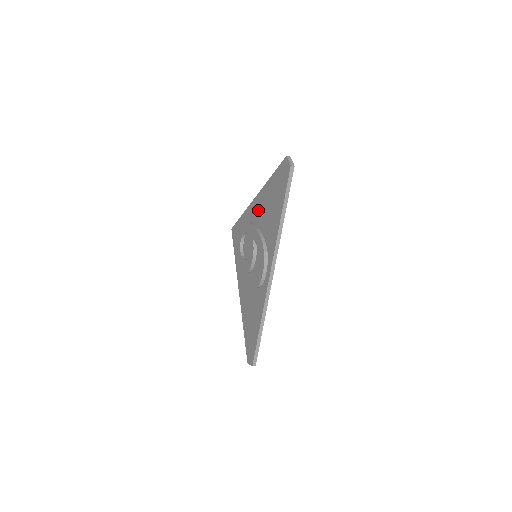
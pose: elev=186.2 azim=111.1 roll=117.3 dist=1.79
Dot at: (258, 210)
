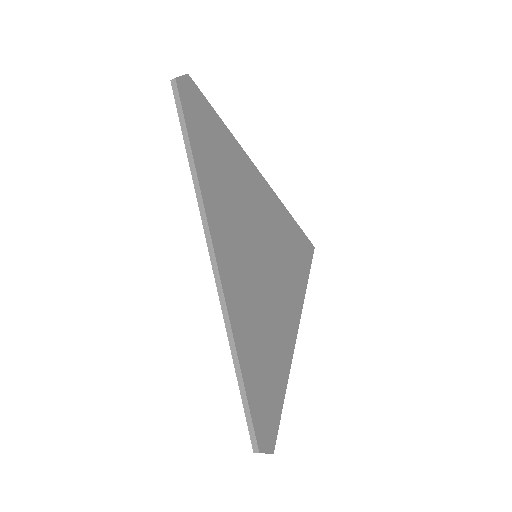
Dot at: occluded
